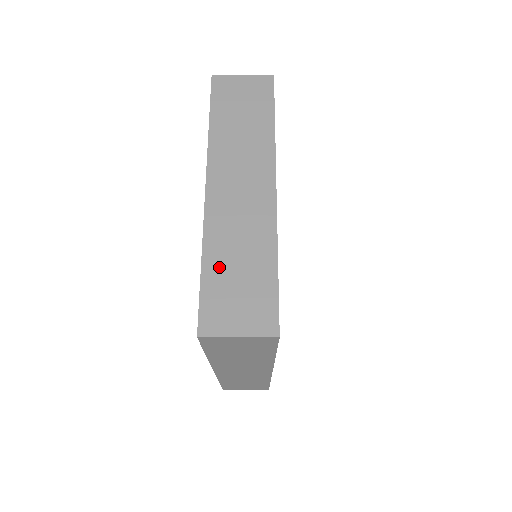
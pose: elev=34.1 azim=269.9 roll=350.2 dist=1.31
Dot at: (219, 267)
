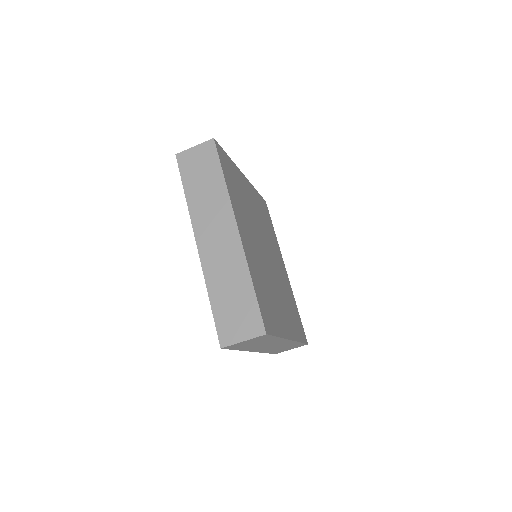
Dot at: occluded
